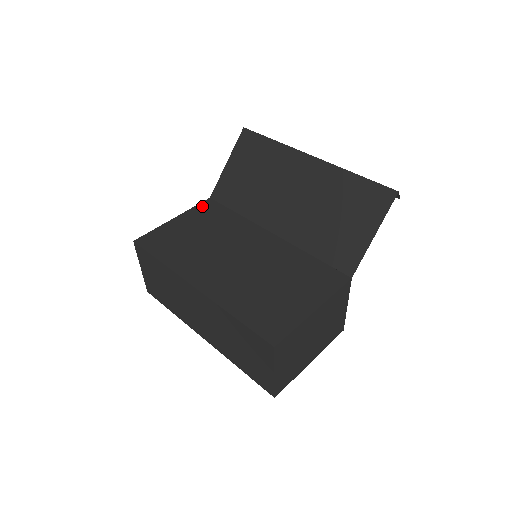
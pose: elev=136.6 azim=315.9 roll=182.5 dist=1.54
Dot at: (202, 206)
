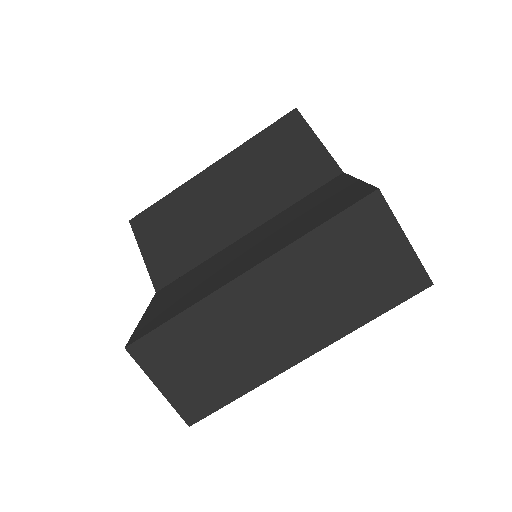
Dot at: (157, 296)
